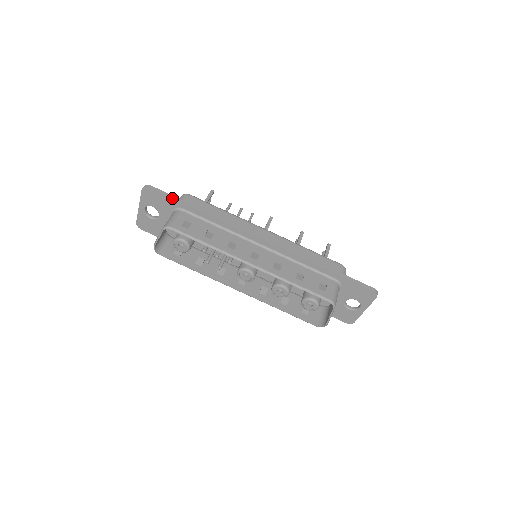
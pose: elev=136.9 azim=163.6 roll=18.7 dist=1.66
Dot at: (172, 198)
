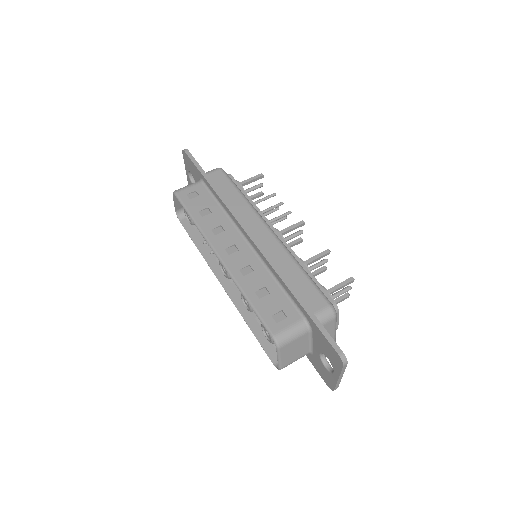
Dot at: (196, 166)
